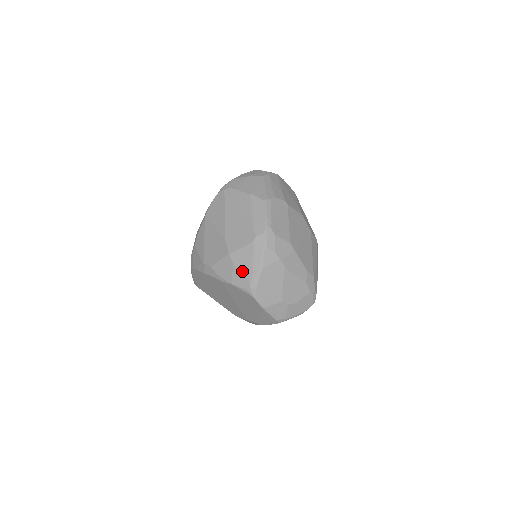
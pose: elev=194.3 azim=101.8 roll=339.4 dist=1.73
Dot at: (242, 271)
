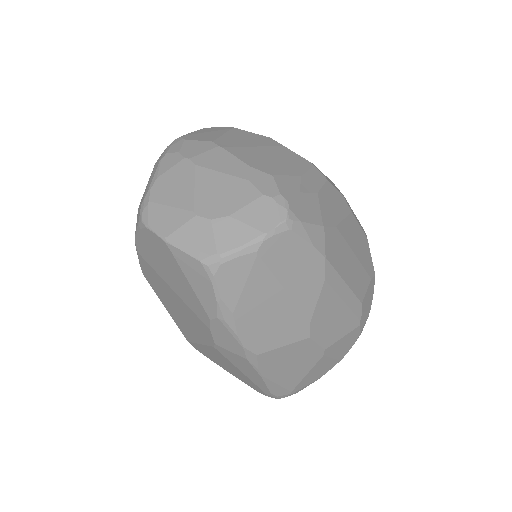
Dot at: (140, 205)
